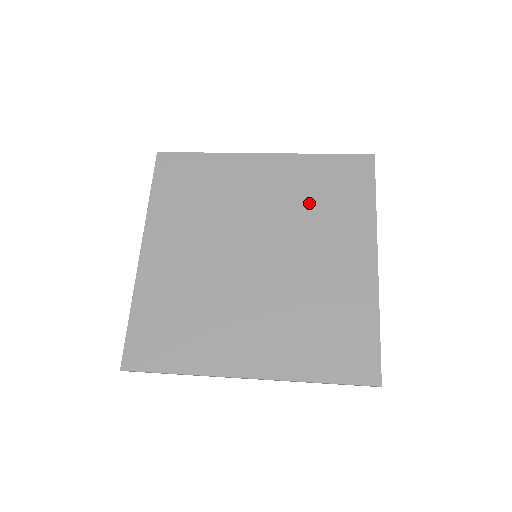
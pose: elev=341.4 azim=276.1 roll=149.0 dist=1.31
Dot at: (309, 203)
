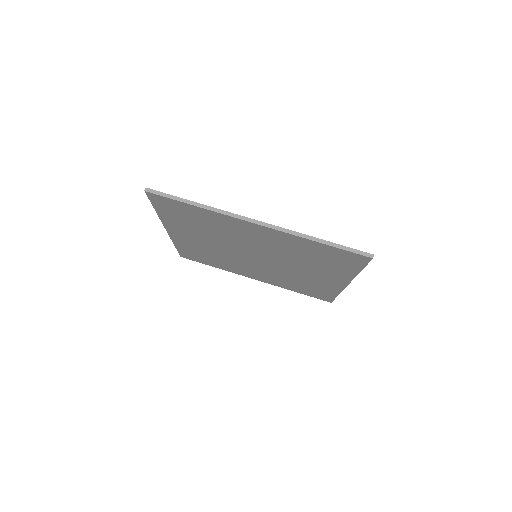
Dot at: (300, 256)
